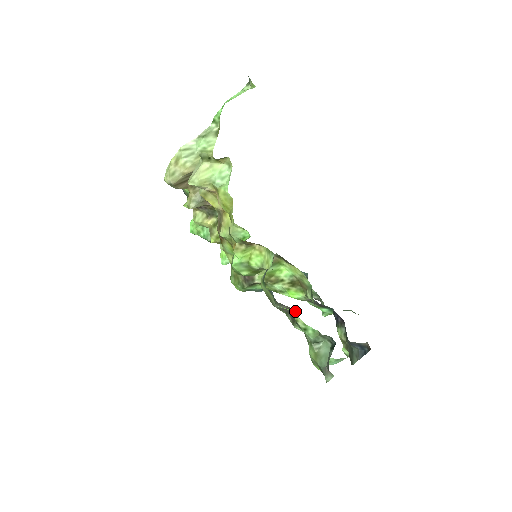
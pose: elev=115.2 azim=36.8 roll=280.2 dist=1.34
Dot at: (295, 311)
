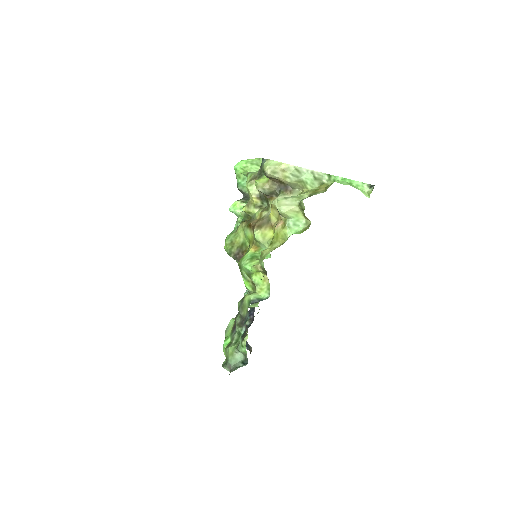
Dot at: occluded
